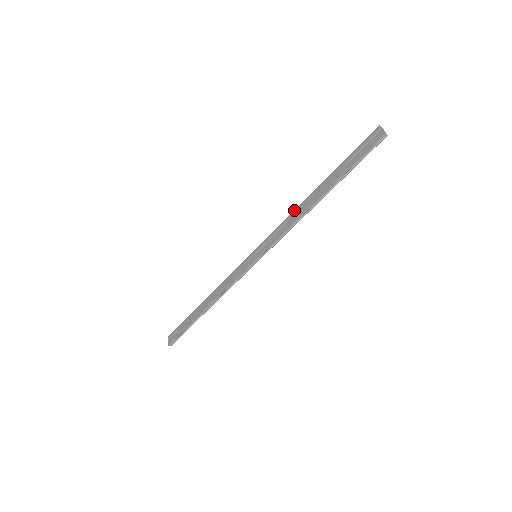
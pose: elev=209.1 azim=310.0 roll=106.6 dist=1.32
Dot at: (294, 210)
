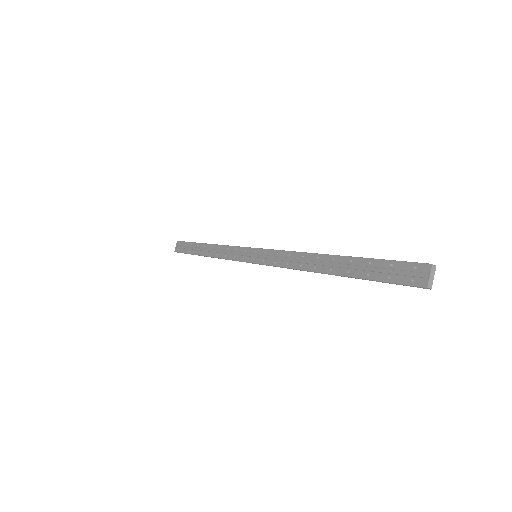
Dot at: (303, 253)
